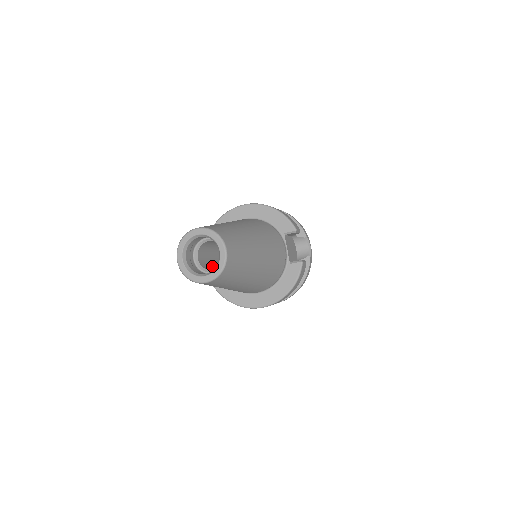
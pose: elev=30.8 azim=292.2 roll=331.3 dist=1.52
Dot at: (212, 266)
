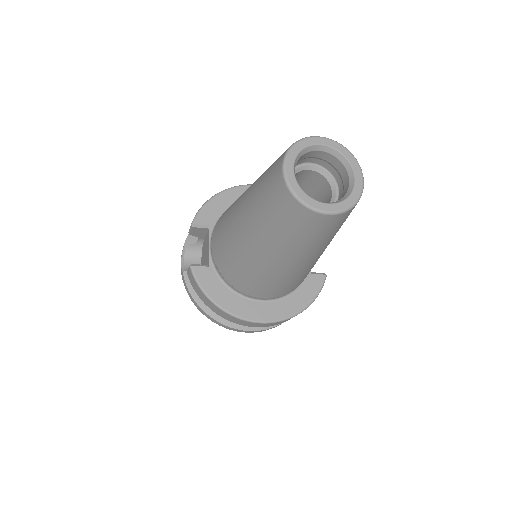
Dot at: occluded
